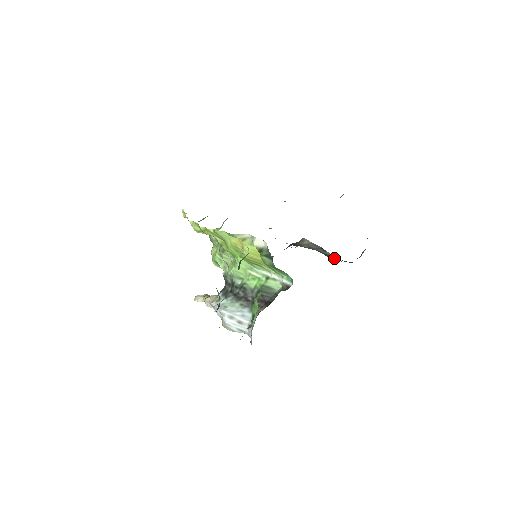
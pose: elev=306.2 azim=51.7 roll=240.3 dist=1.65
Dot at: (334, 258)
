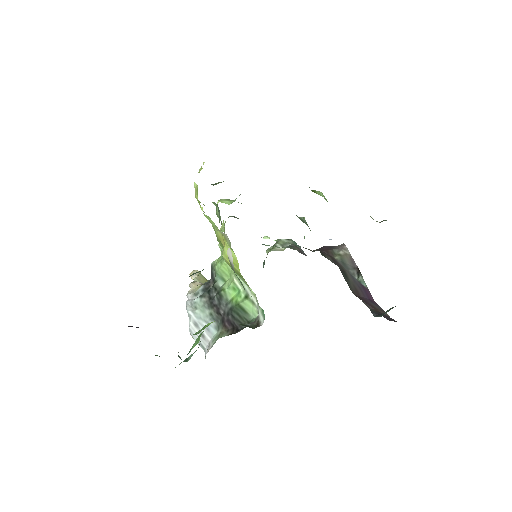
Dot at: (363, 292)
